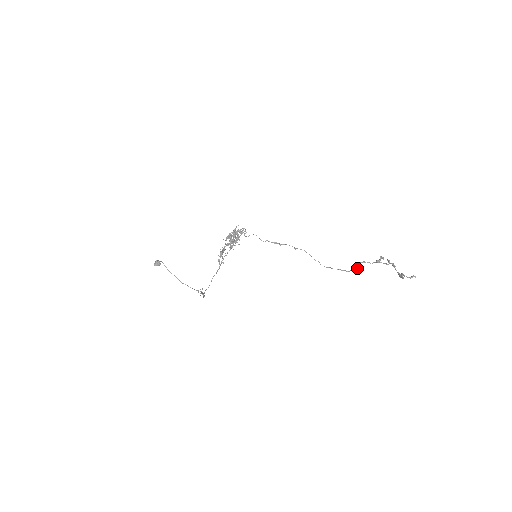
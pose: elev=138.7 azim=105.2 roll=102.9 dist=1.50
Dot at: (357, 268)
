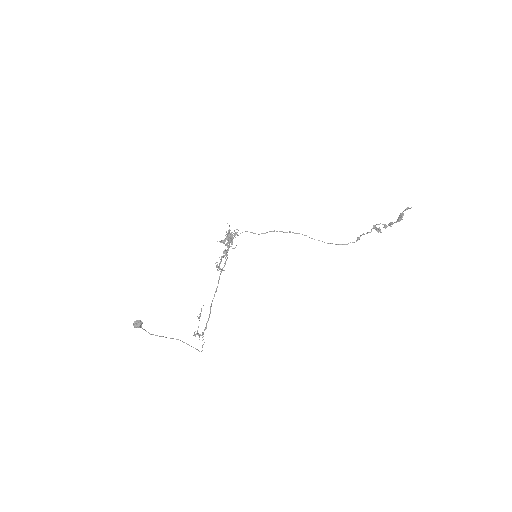
Dot at: (361, 235)
